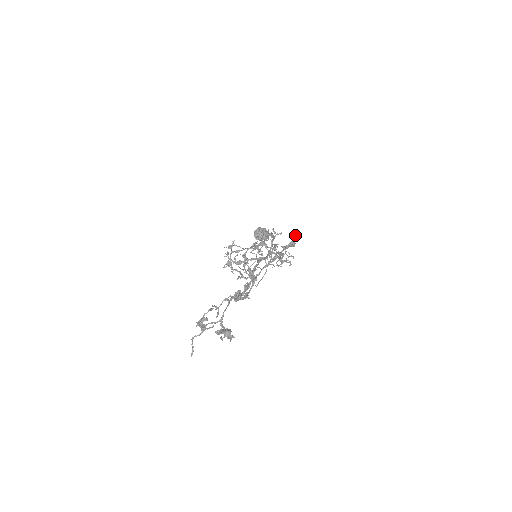
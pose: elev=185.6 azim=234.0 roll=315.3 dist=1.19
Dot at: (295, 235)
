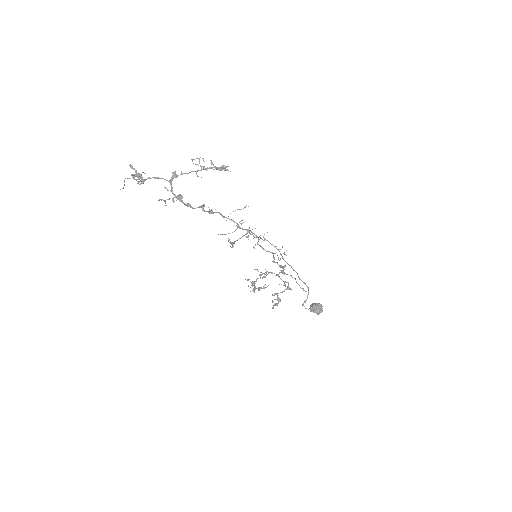
Dot at: (227, 169)
